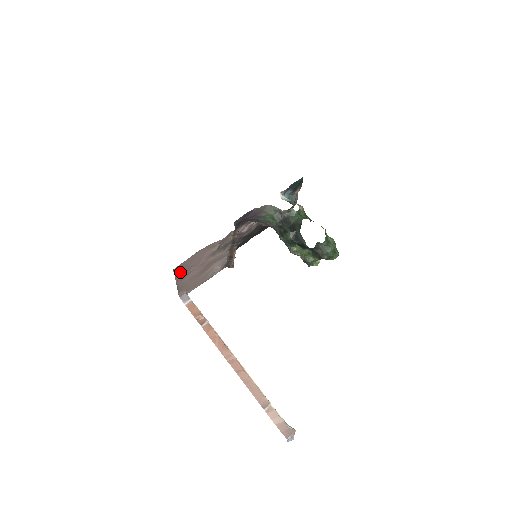
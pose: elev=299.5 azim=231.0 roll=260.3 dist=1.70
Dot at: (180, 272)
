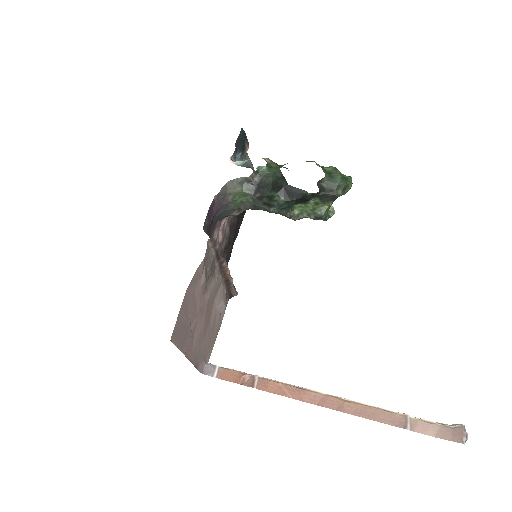
Dot at: (181, 339)
